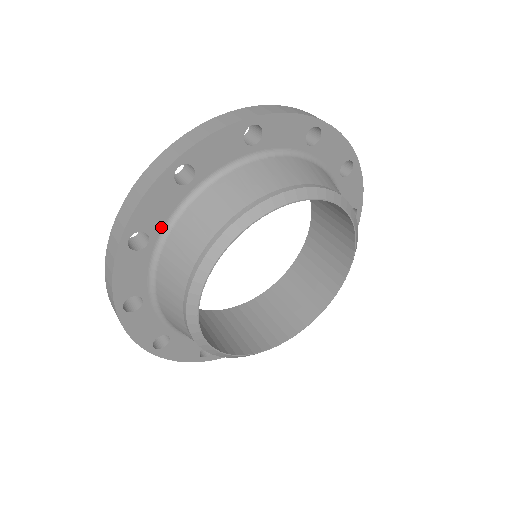
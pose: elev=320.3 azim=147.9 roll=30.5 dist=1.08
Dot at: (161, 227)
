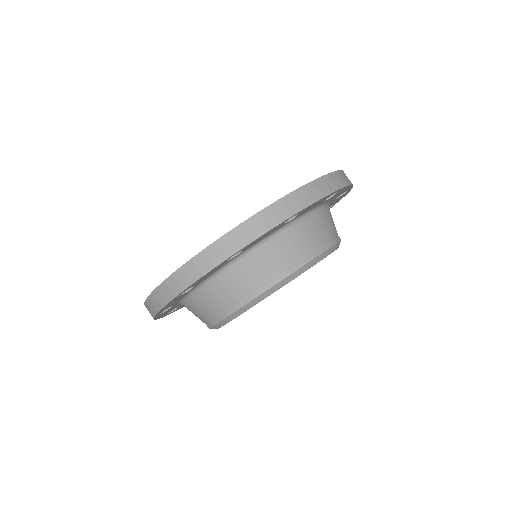
Dot at: (251, 246)
